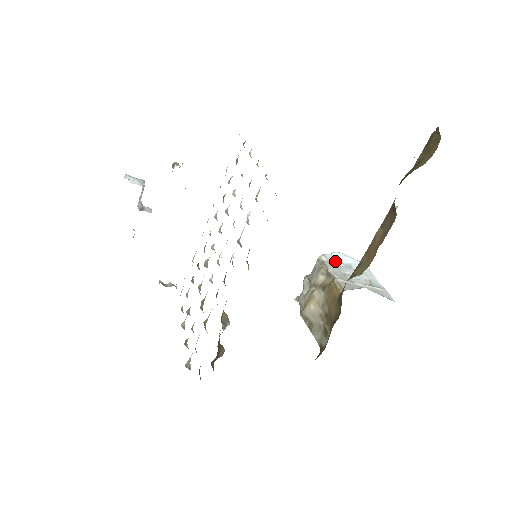
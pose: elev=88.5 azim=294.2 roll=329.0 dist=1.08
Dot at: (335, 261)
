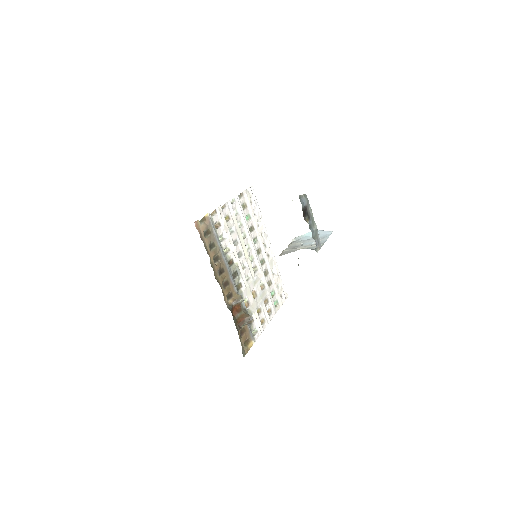
Dot at: (302, 239)
